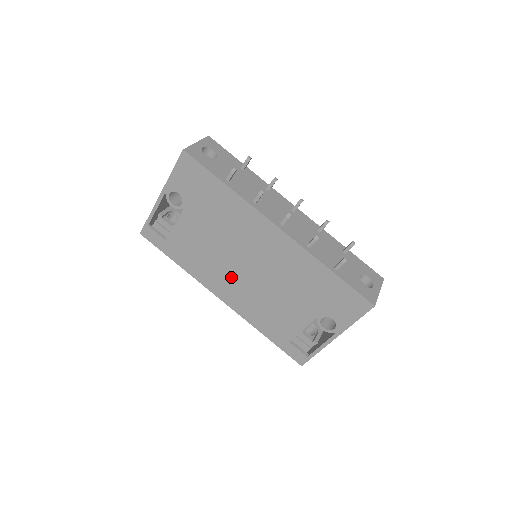
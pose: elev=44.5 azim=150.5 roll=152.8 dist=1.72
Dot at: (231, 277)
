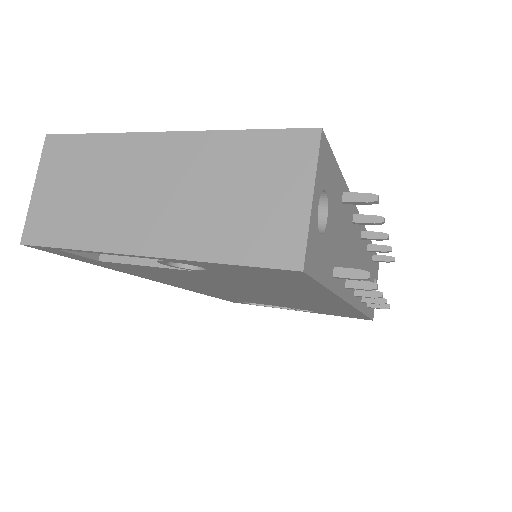
Dot at: occluded
